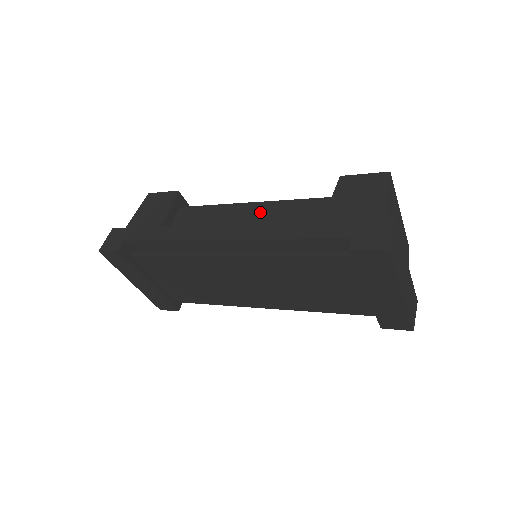
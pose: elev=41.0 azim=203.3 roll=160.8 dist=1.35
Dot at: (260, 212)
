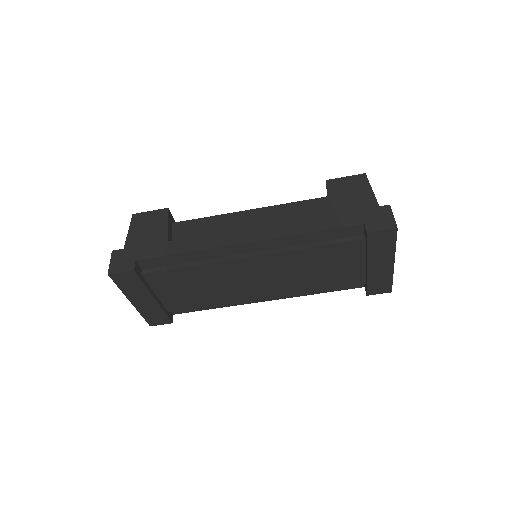
Dot at: (262, 217)
